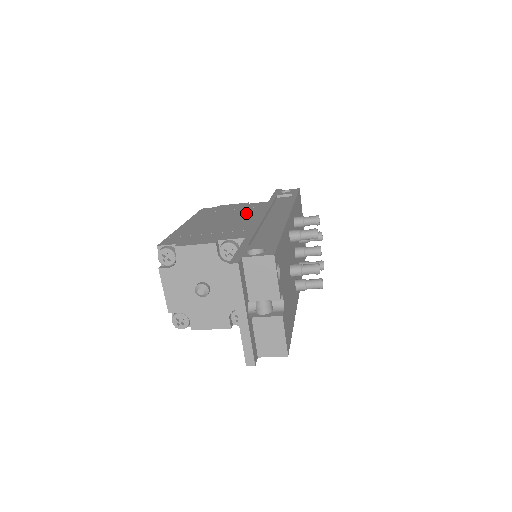
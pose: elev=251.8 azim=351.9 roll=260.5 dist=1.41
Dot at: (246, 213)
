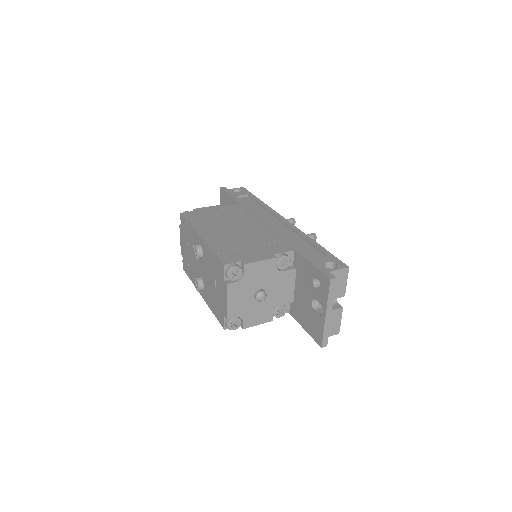
Dot at: (243, 220)
